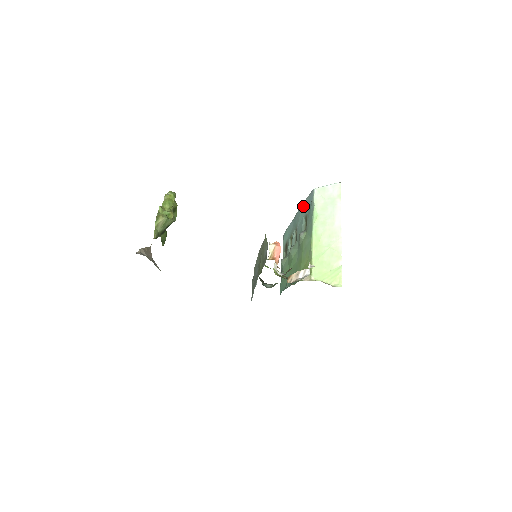
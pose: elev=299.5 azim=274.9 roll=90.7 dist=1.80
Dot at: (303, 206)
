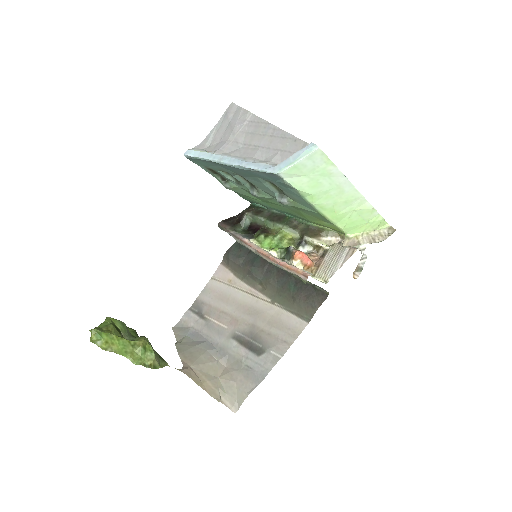
Dot at: occluded
